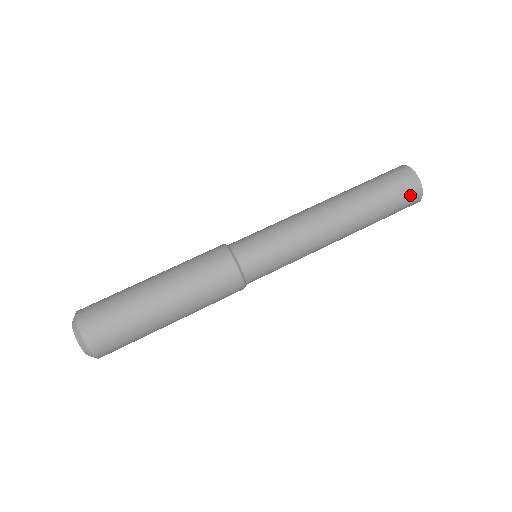
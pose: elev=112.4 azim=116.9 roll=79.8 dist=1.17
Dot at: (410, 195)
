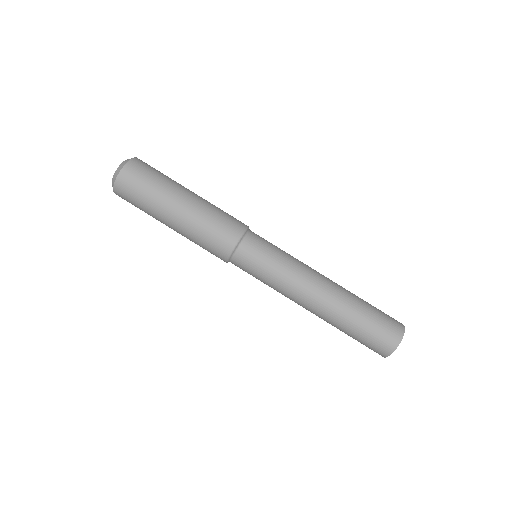
Dot at: occluded
